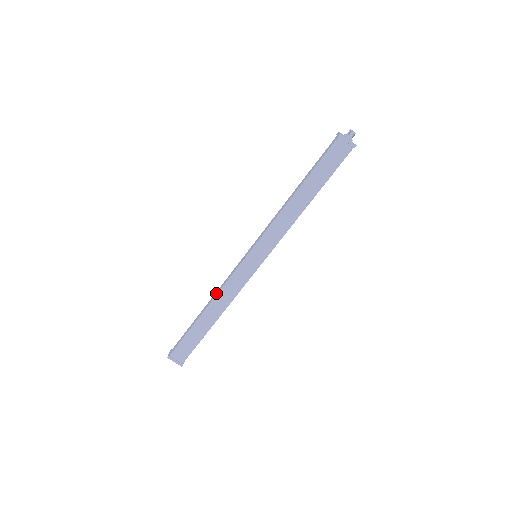
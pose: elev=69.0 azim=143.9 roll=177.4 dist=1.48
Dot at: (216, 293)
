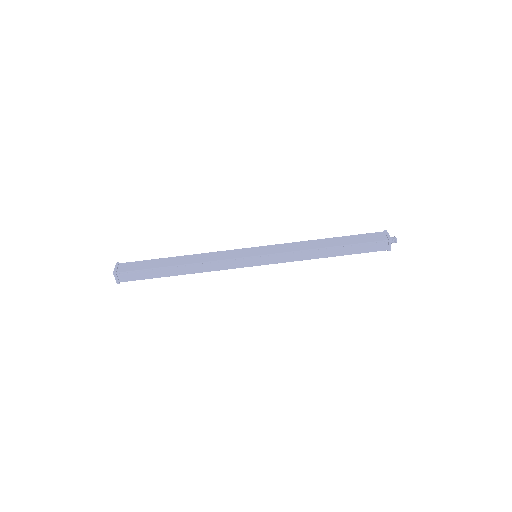
Dot at: occluded
